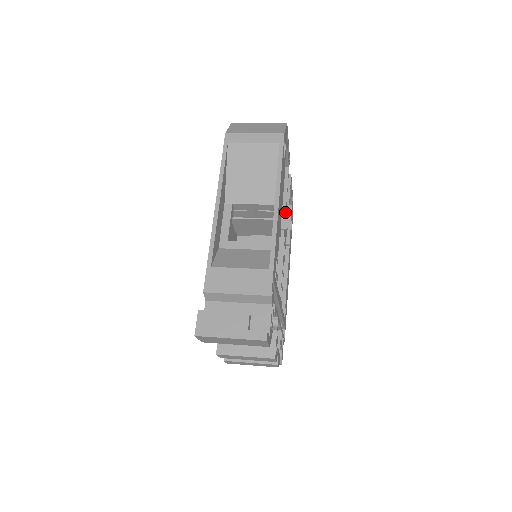
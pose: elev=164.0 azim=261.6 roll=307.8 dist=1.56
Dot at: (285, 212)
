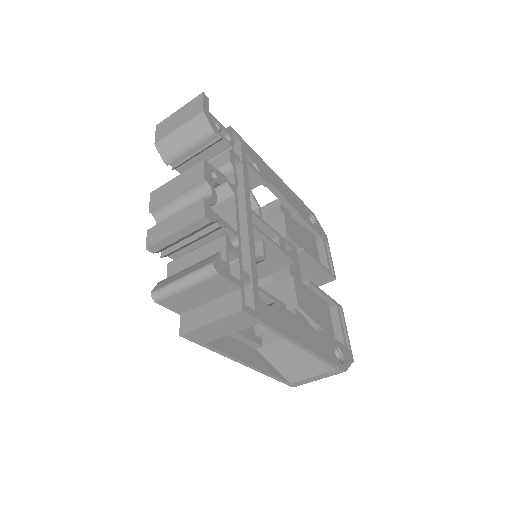
Dot at: (303, 248)
